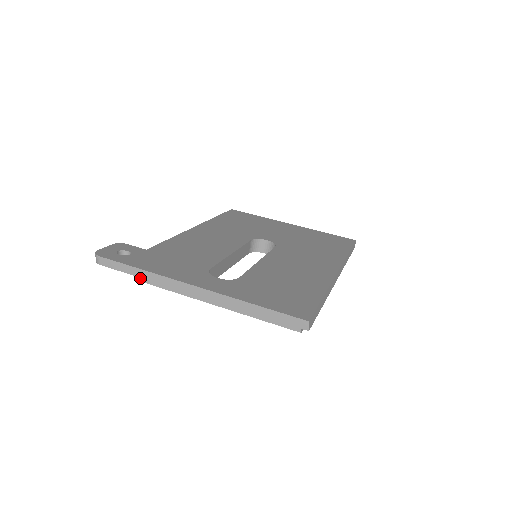
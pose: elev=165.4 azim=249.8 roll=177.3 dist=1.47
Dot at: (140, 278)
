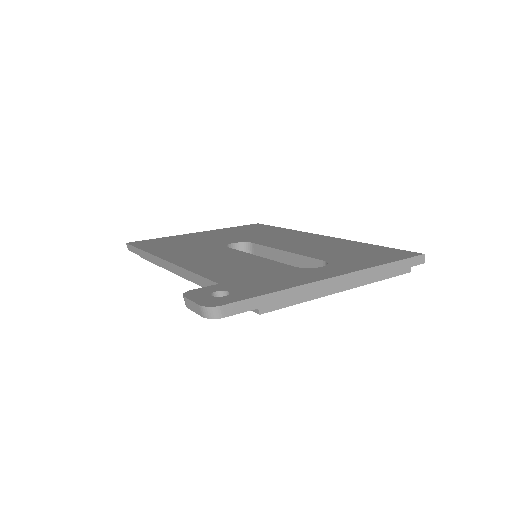
Dot at: (266, 308)
